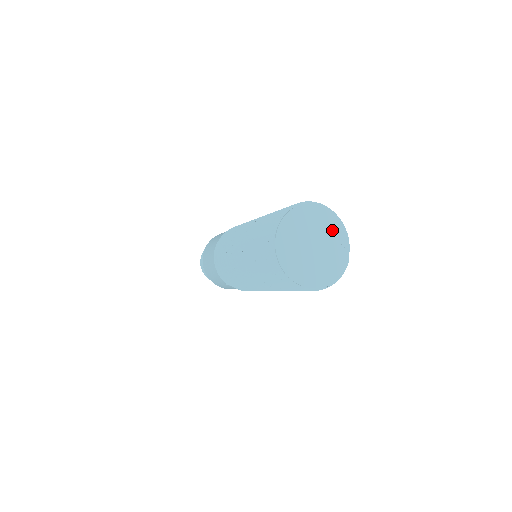
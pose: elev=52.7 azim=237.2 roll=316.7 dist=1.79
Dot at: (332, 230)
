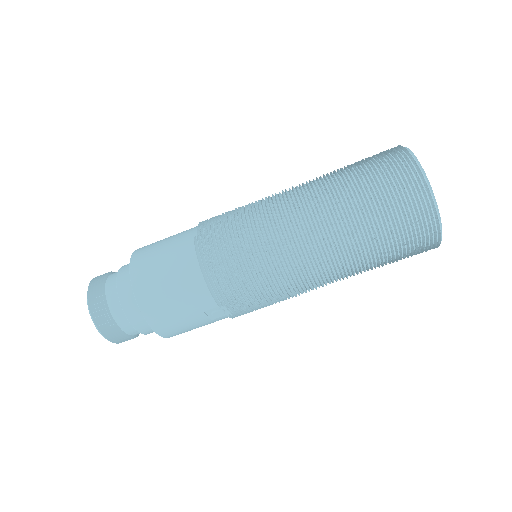
Dot at: occluded
